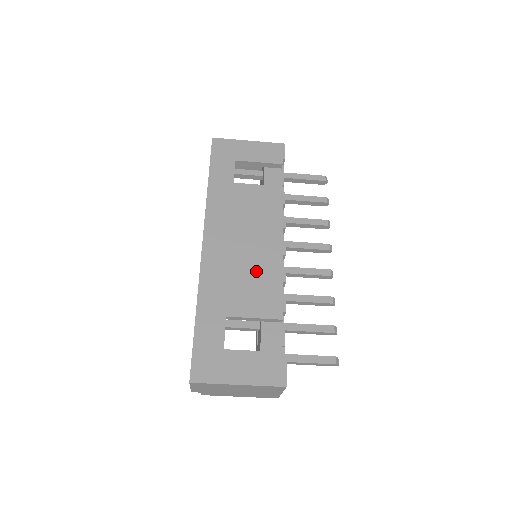
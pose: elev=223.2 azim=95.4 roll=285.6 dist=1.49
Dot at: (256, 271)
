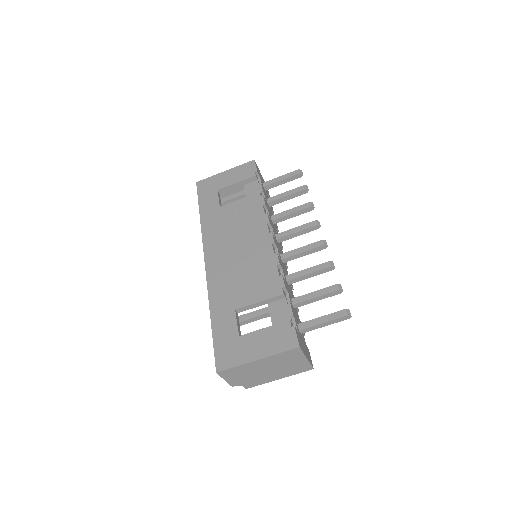
Dot at: (252, 265)
